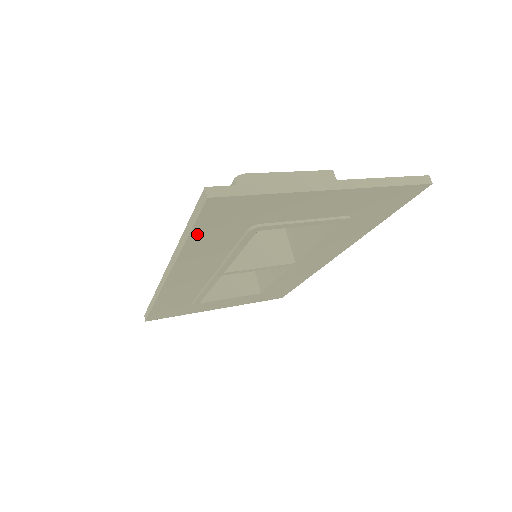
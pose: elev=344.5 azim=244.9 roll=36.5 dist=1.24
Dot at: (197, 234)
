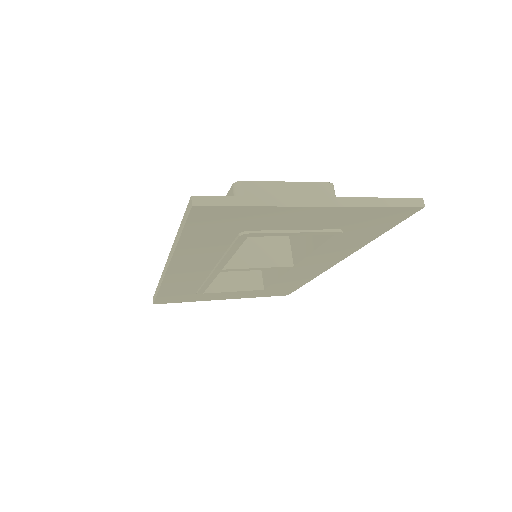
Dot at: (189, 235)
